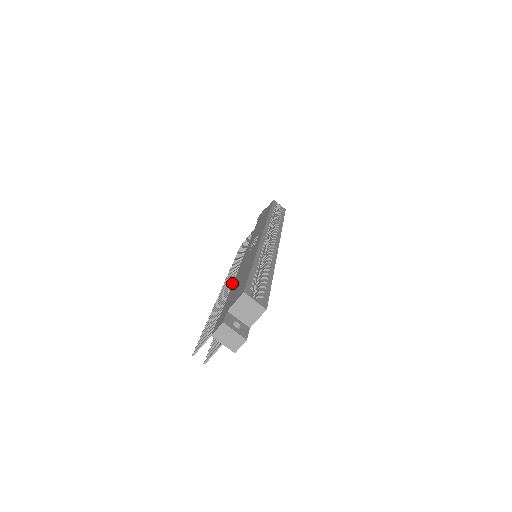
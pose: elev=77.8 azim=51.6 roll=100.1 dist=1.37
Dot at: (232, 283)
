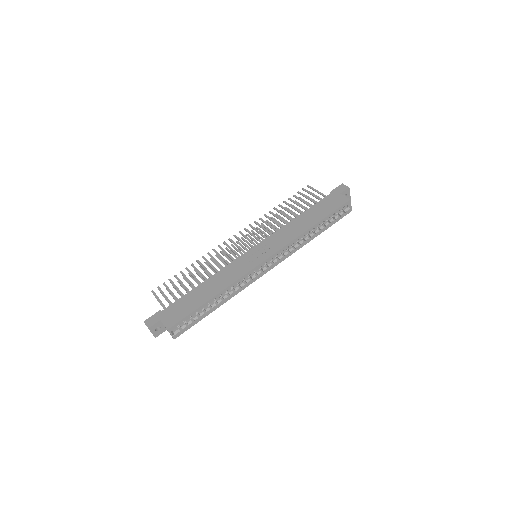
Dot at: (219, 264)
